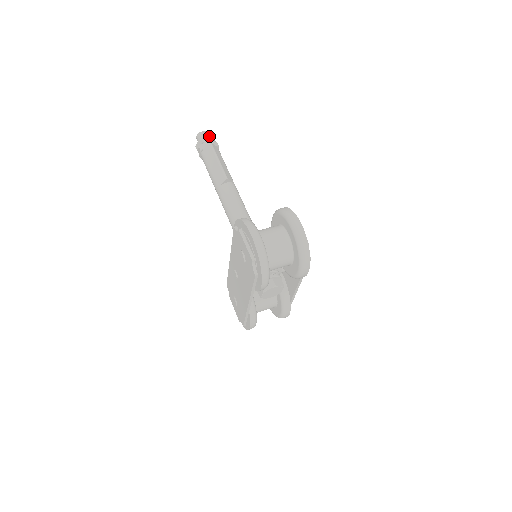
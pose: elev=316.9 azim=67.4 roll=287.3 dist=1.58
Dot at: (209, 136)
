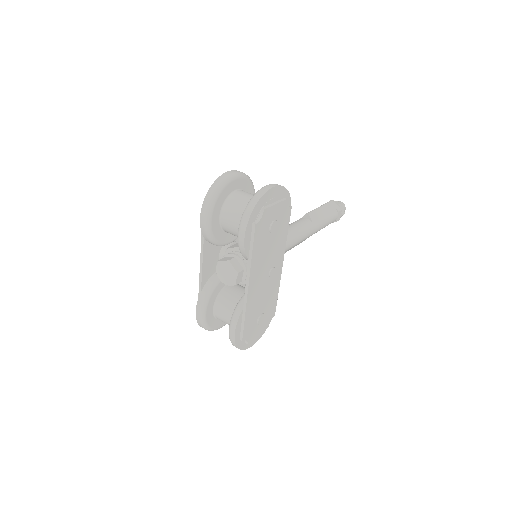
Dot at: occluded
